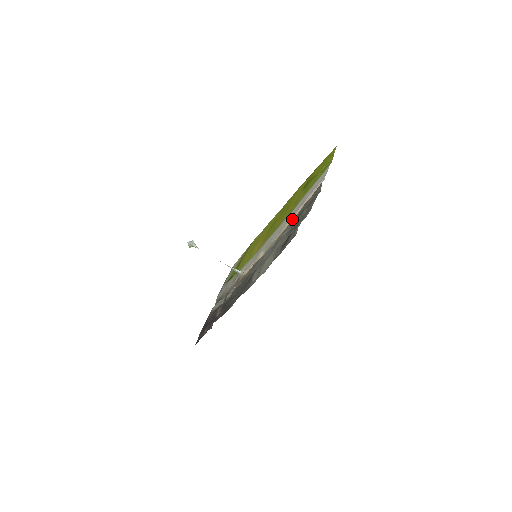
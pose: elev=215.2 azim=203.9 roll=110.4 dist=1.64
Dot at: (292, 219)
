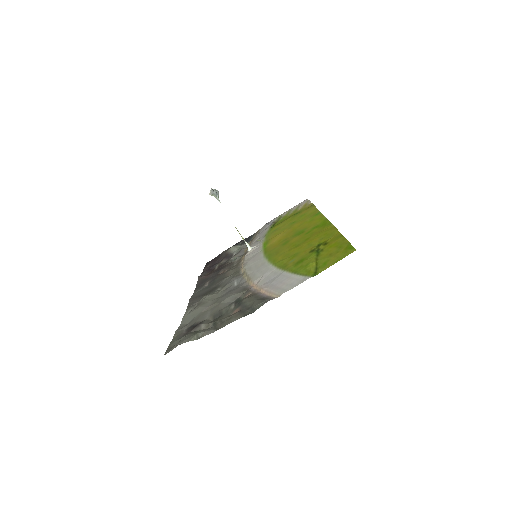
Dot at: (248, 289)
